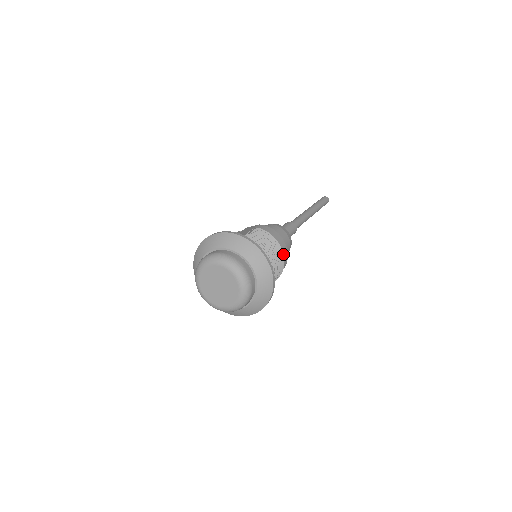
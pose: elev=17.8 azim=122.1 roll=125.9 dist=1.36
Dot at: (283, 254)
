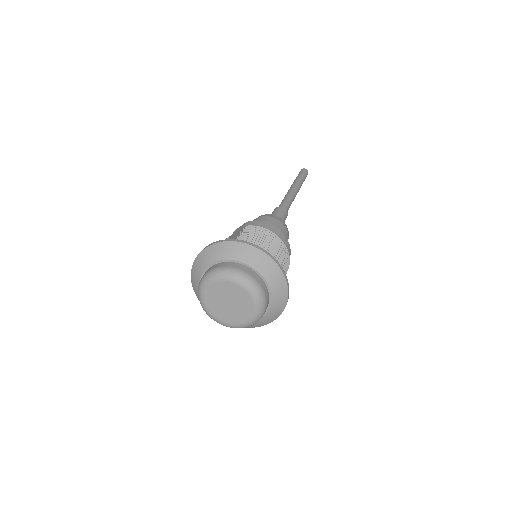
Dot at: (284, 243)
